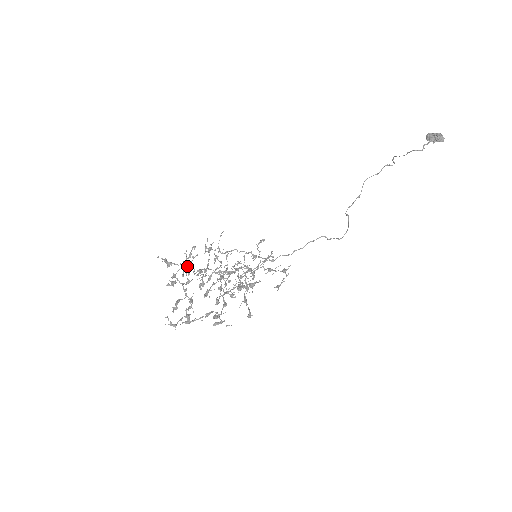
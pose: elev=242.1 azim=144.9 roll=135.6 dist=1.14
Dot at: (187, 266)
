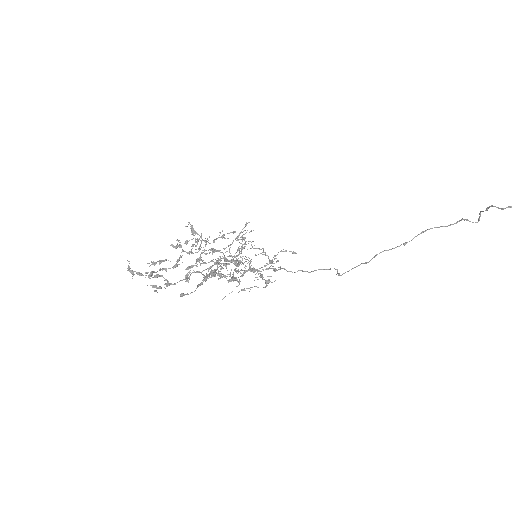
Dot at: occluded
